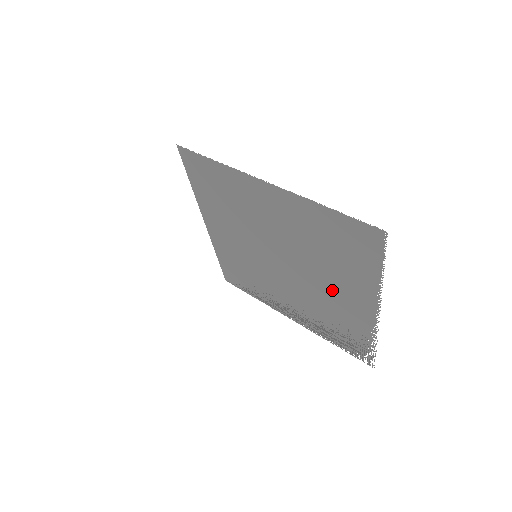
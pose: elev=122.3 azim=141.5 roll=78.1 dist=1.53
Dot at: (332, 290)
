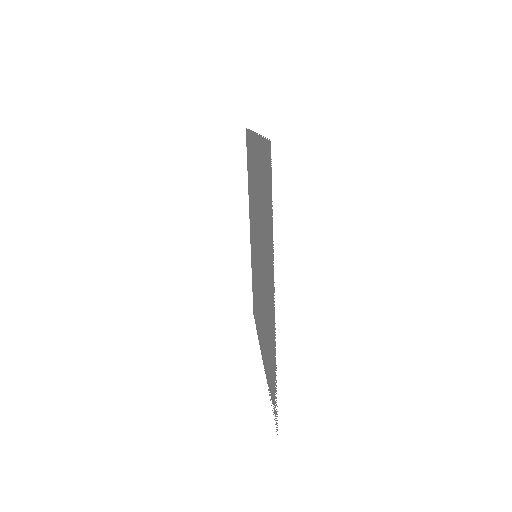
Dot at: occluded
